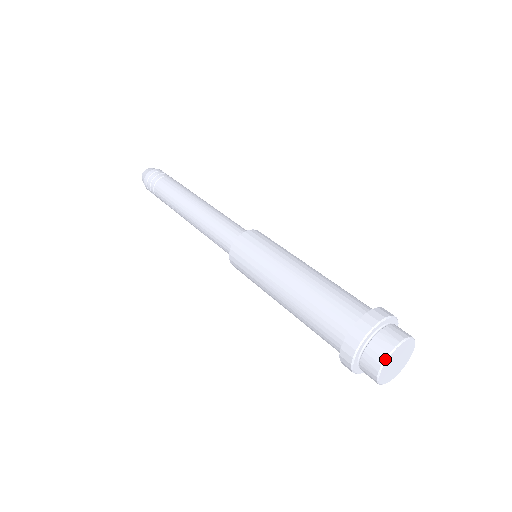
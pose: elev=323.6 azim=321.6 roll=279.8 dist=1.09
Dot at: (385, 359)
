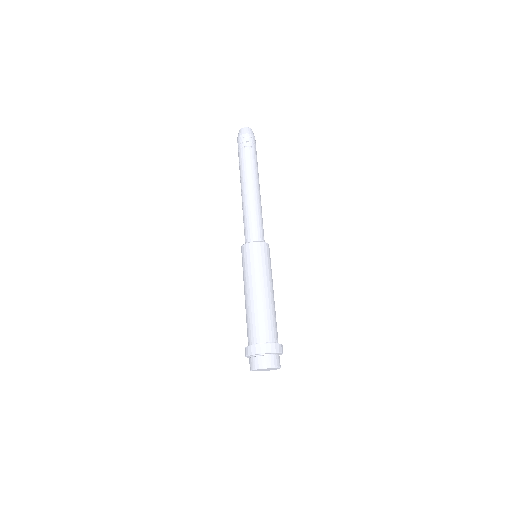
Dot at: (259, 368)
